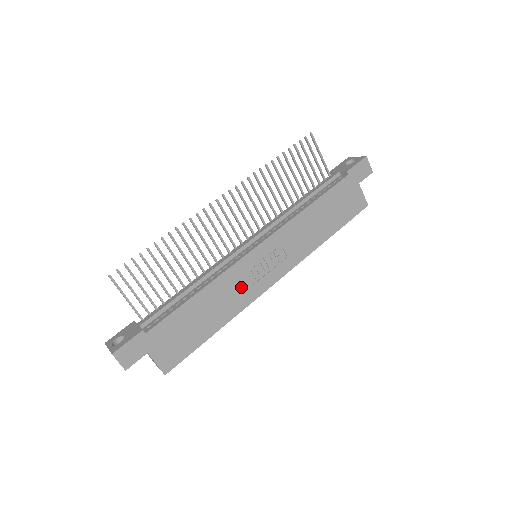
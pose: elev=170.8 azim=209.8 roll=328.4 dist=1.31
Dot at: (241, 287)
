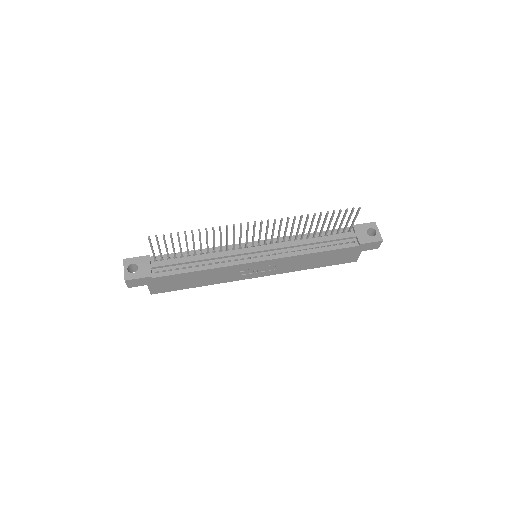
Dot at: (231, 274)
